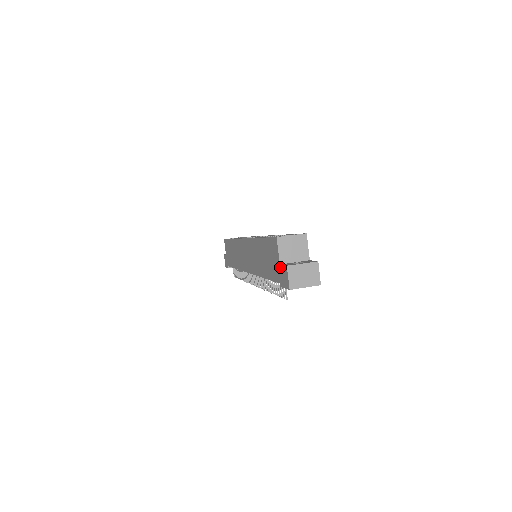
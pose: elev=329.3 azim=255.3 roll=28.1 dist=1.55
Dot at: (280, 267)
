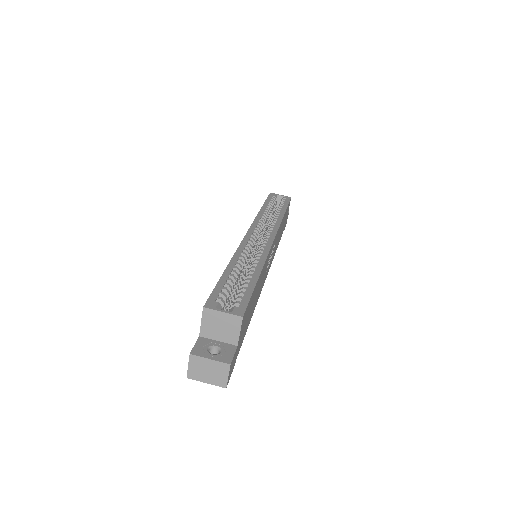
Dot at: (198, 339)
